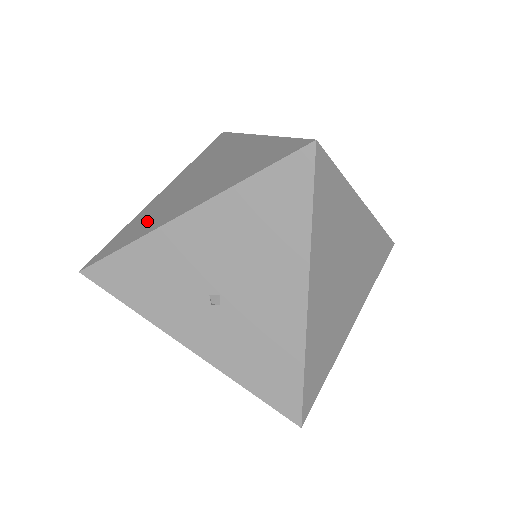
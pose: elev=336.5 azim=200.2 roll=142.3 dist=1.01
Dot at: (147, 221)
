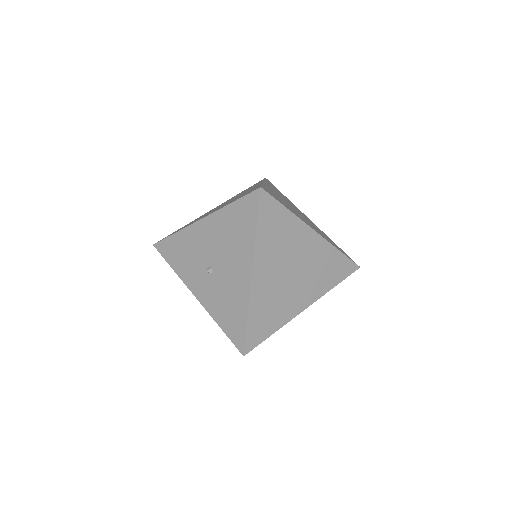
Dot at: occluded
